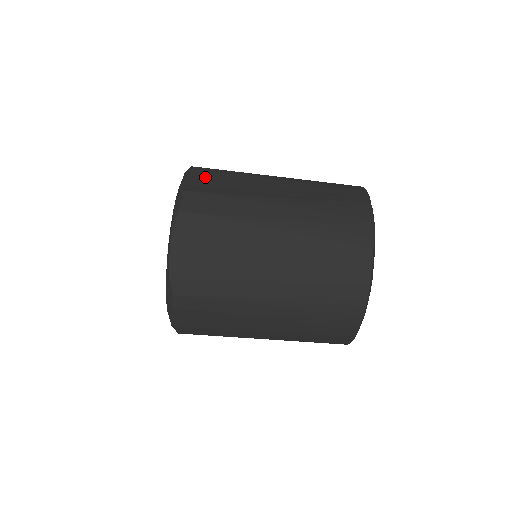
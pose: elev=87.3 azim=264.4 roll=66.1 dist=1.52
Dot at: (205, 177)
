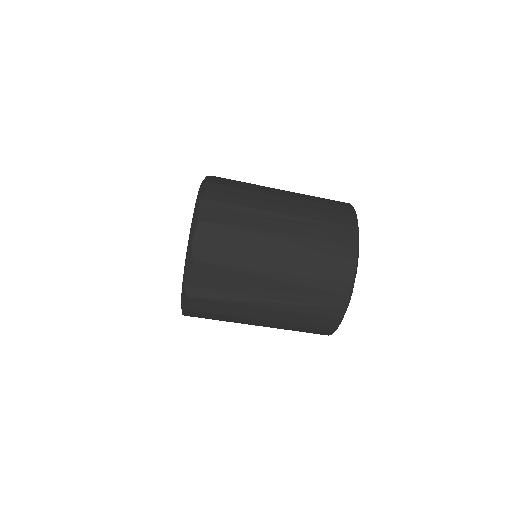
Dot at: (205, 276)
